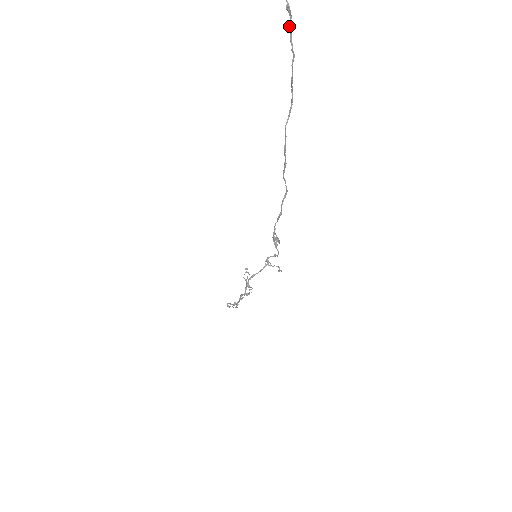
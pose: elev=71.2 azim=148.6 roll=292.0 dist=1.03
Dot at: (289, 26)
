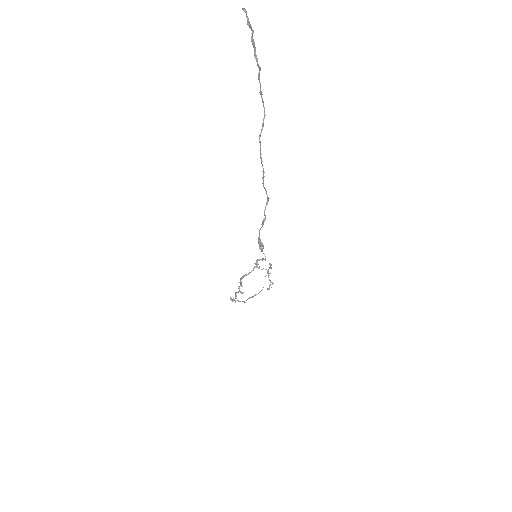
Dot at: (251, 41)
